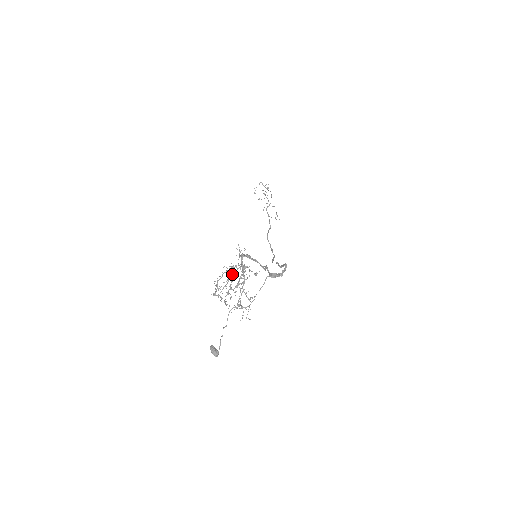
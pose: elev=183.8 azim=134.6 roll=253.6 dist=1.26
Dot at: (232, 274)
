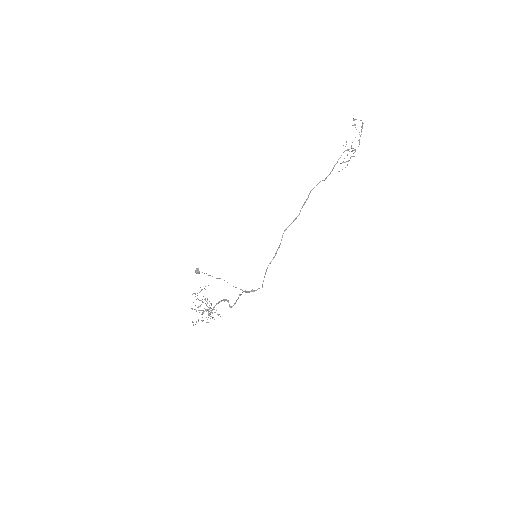
Dot at: (203, 310)
